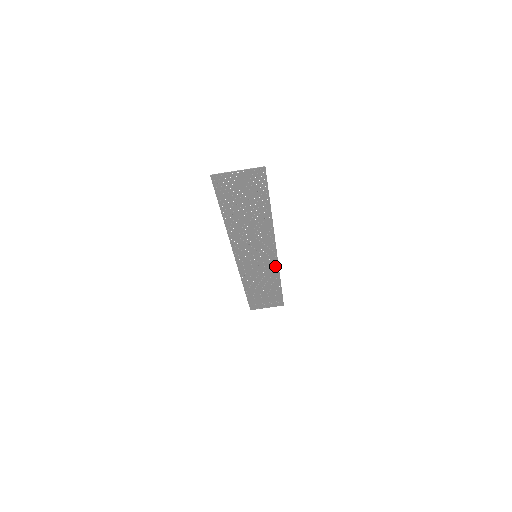
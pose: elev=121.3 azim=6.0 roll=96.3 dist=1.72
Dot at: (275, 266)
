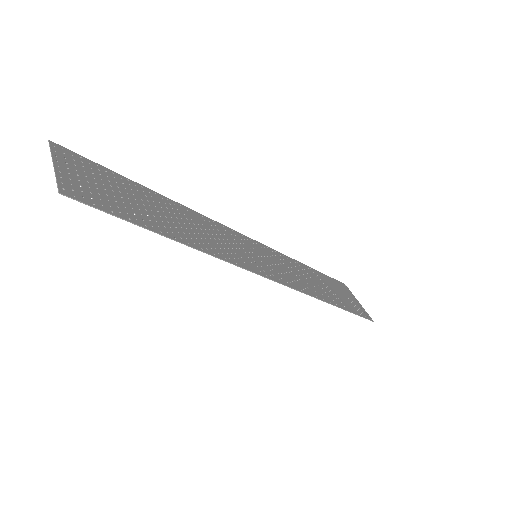
Dot at: (295, 286)
